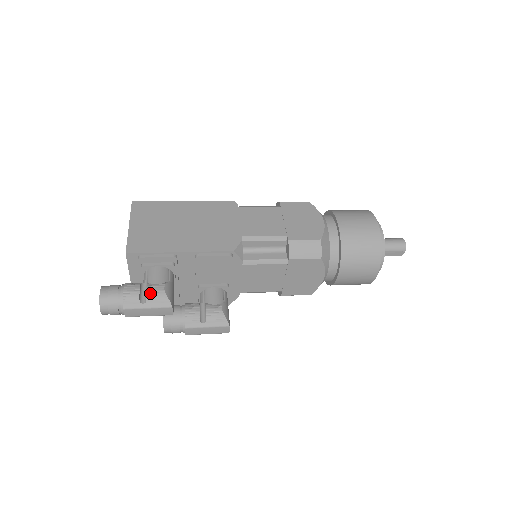
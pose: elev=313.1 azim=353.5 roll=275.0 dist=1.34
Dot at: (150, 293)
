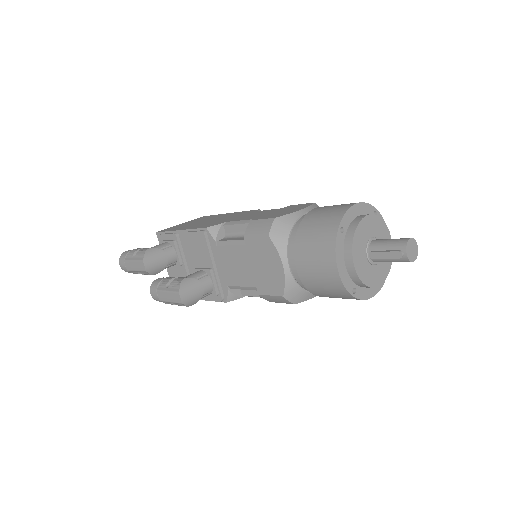
Dot at: (140, 251)
